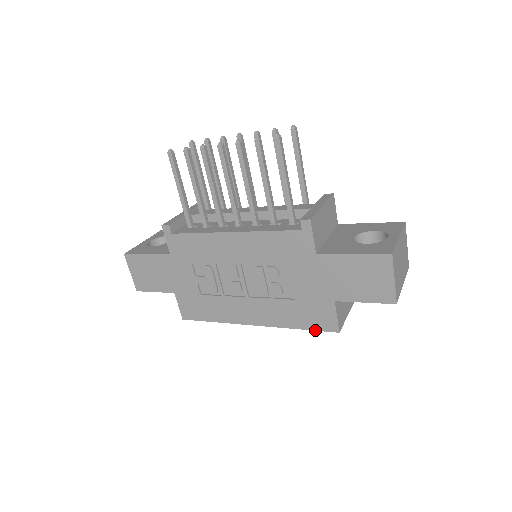
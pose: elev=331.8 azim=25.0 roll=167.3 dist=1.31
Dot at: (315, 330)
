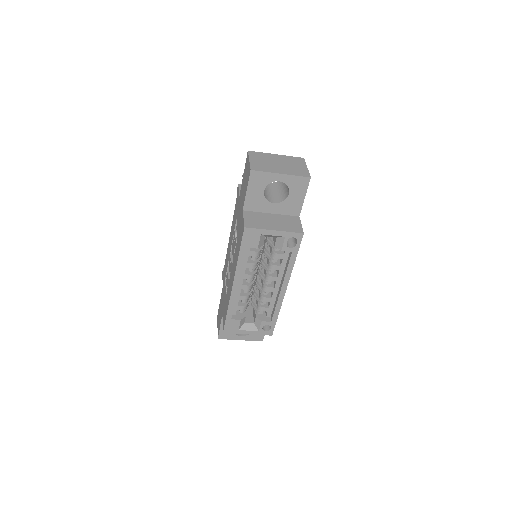
Dot at: (241, 243)
